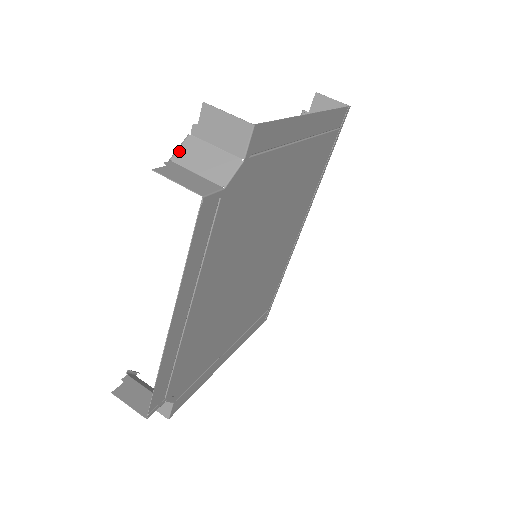
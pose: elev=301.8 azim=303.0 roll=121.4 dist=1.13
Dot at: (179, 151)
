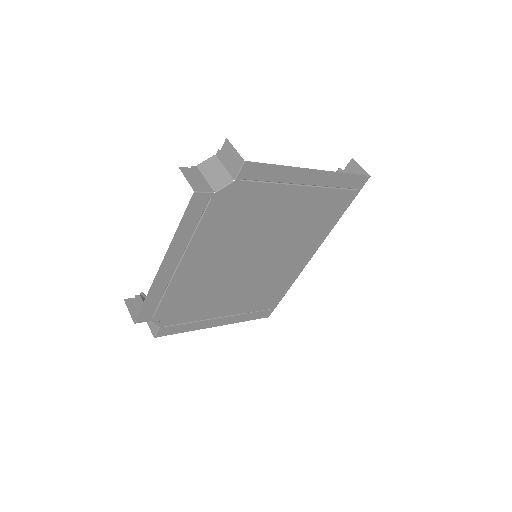
Dot at: (204, 162)
